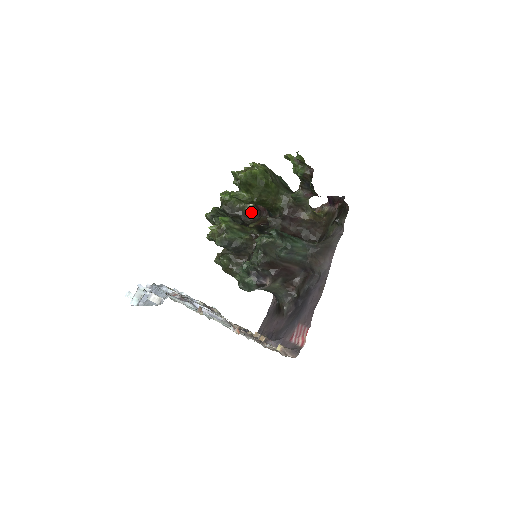
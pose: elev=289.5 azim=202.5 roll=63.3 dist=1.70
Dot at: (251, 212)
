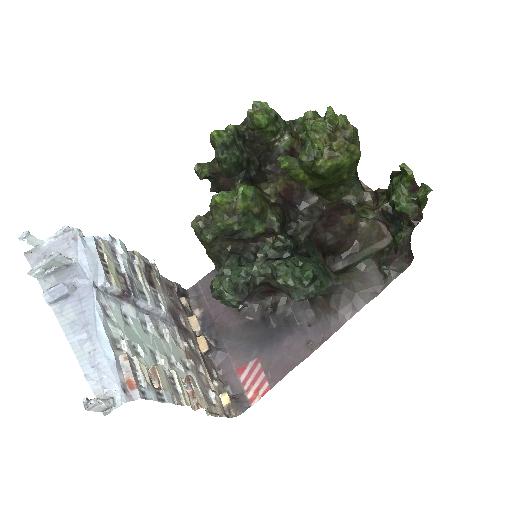
Dot at: (279, 151)
